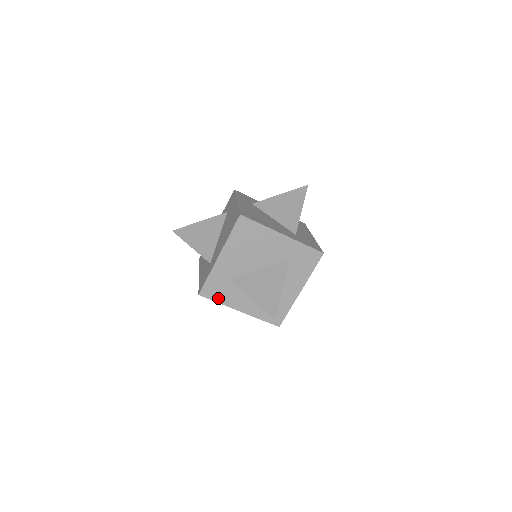
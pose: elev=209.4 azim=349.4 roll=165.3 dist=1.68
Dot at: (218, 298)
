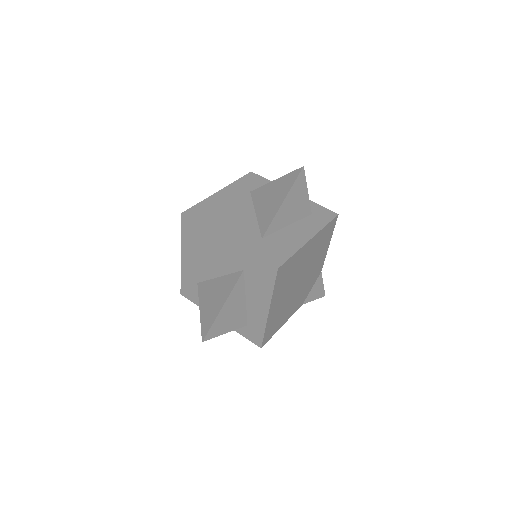
Dot at: (196, 301)
